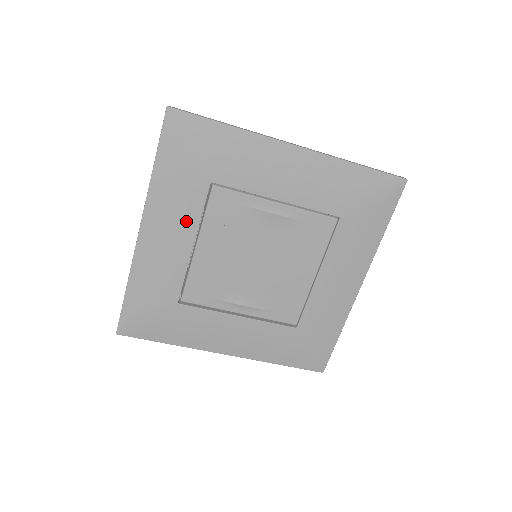
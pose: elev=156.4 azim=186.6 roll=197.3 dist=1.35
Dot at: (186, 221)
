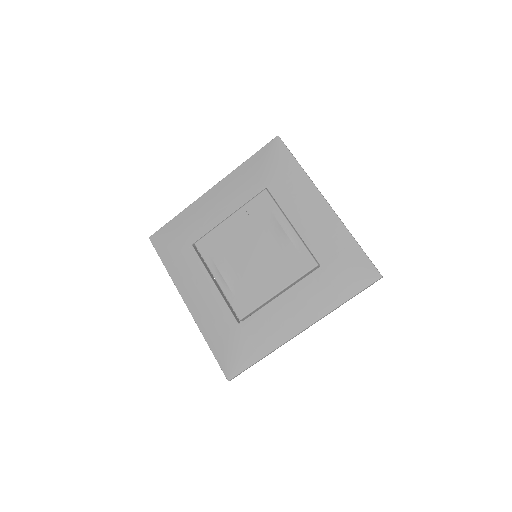
Dot at: (237, 199)
